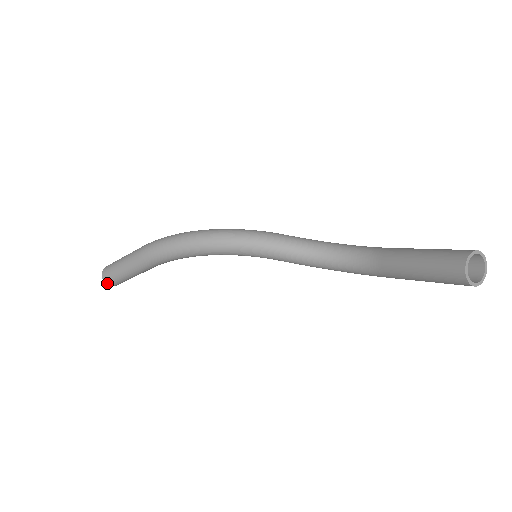
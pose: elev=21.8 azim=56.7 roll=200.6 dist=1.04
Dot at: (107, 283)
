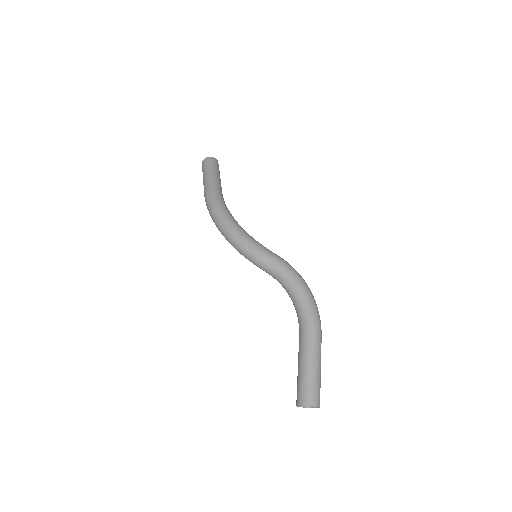
Dot at: occluded
